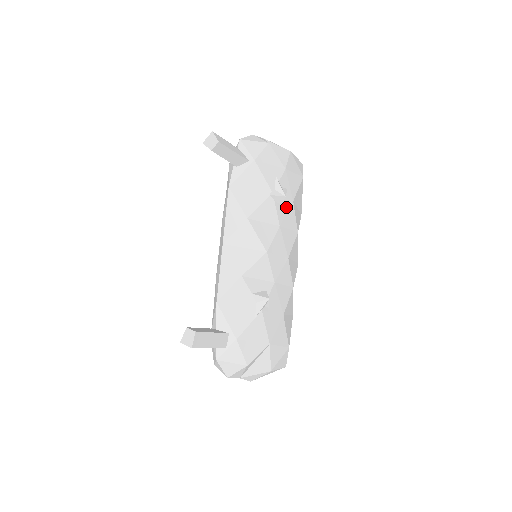
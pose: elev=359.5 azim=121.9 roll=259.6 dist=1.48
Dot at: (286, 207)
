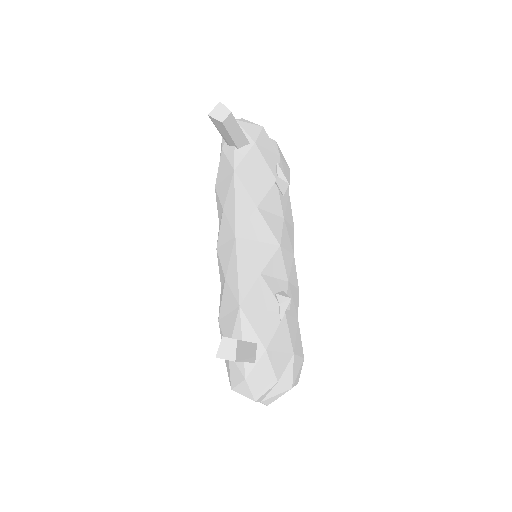
Dot at: (285, 198)
